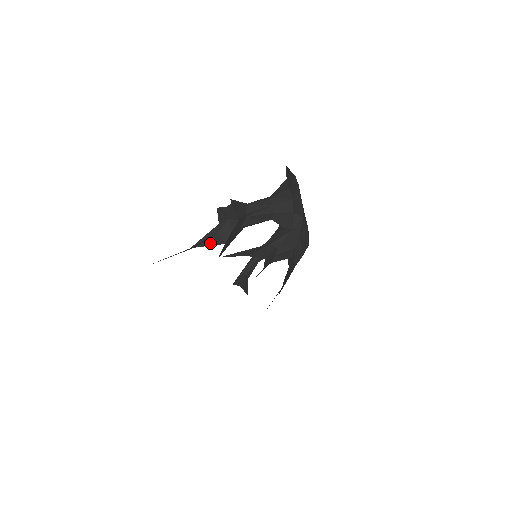
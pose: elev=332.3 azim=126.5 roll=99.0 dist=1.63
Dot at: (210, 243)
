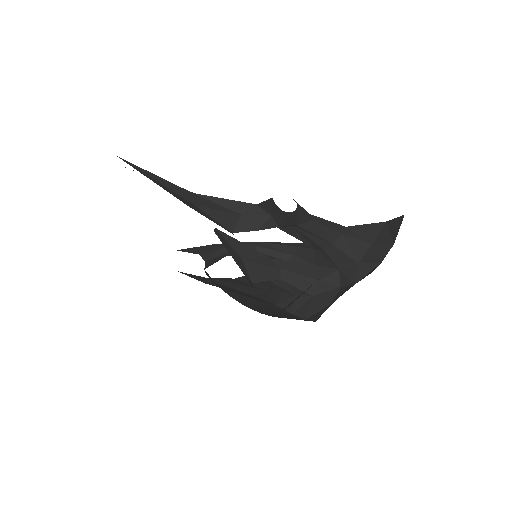
Dot at: (218, 216)
